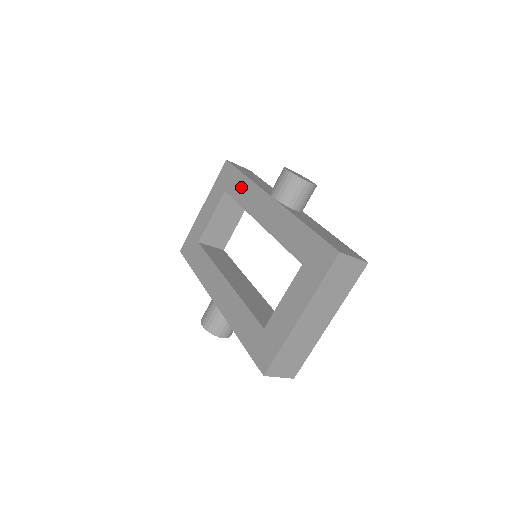
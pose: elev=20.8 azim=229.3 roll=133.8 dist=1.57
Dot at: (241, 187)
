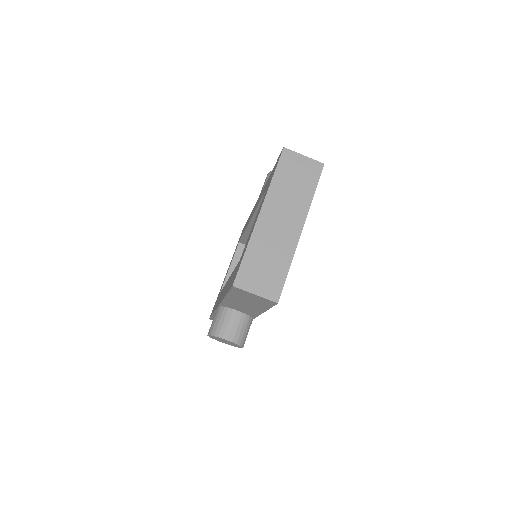
Dot at: (246, 224)
